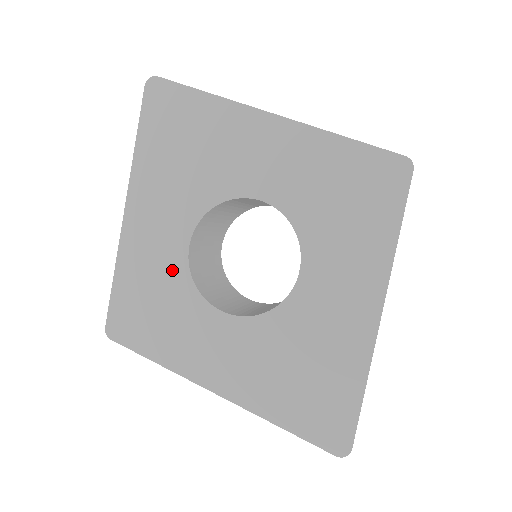
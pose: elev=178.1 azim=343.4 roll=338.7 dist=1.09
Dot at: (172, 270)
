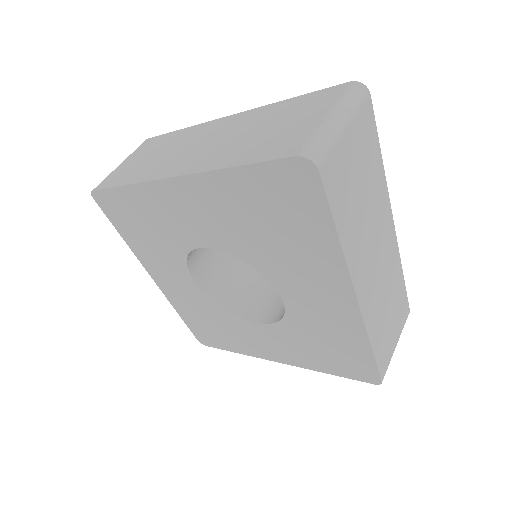
Dot at: (177, 237)
